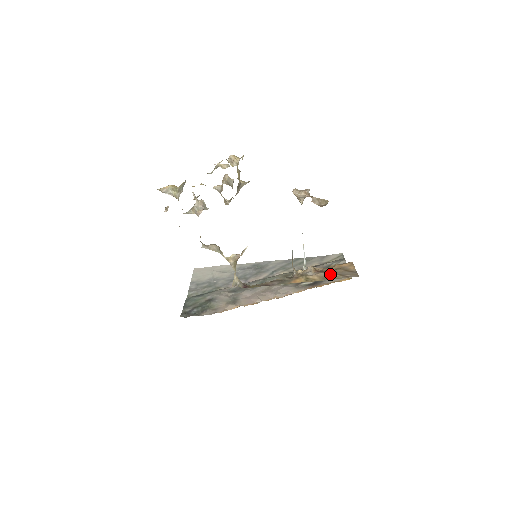
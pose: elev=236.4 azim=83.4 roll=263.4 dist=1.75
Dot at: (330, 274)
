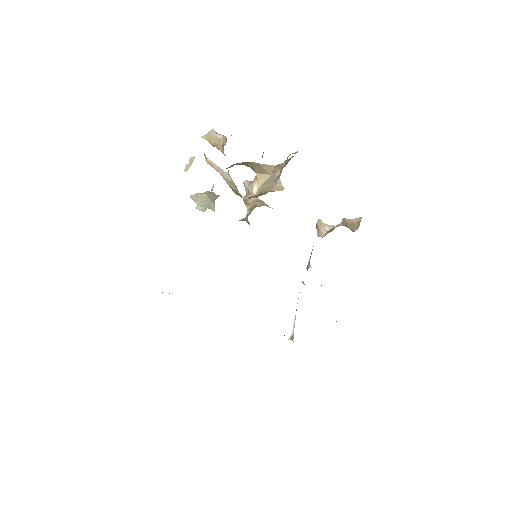
Dot at: occluded
